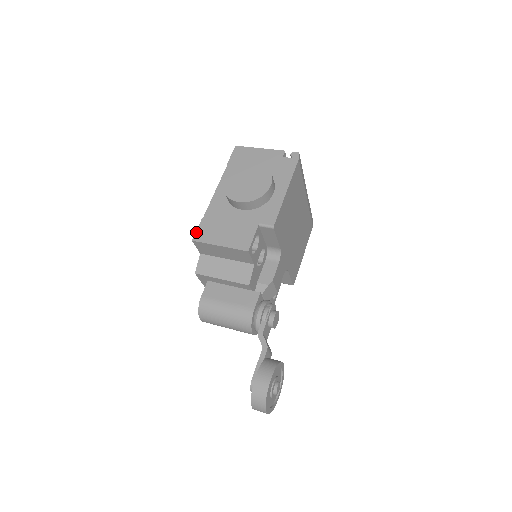
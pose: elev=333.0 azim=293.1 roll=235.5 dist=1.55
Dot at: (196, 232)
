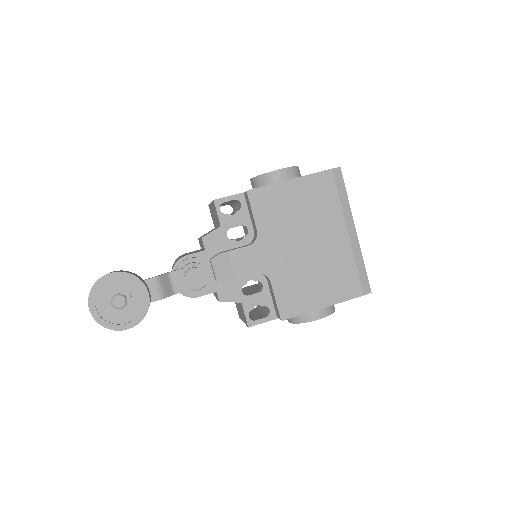
Dot at: occluded
